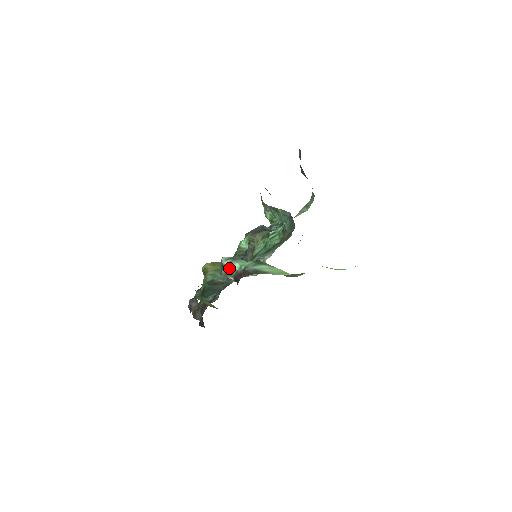
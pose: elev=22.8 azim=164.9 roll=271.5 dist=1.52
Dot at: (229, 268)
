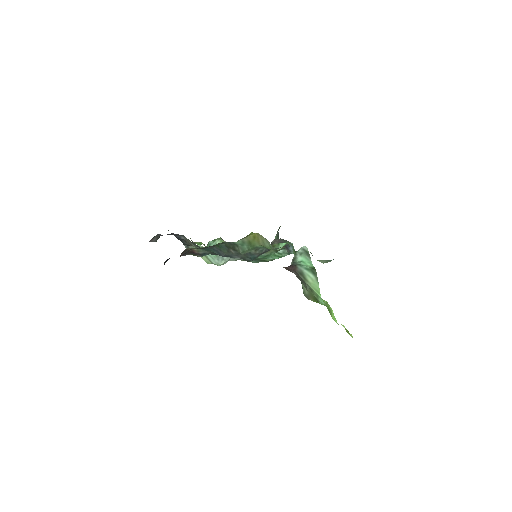
Dot at: (296, 255)
